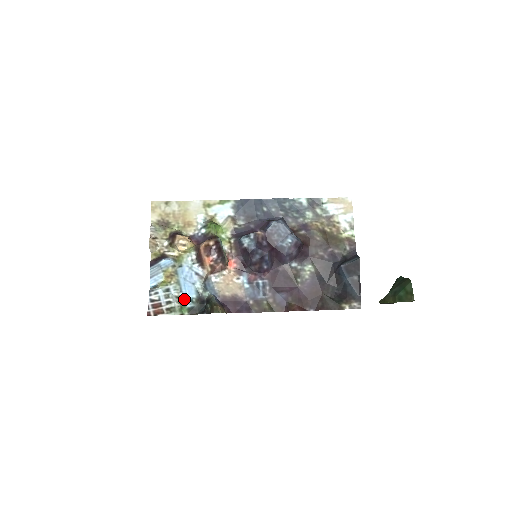
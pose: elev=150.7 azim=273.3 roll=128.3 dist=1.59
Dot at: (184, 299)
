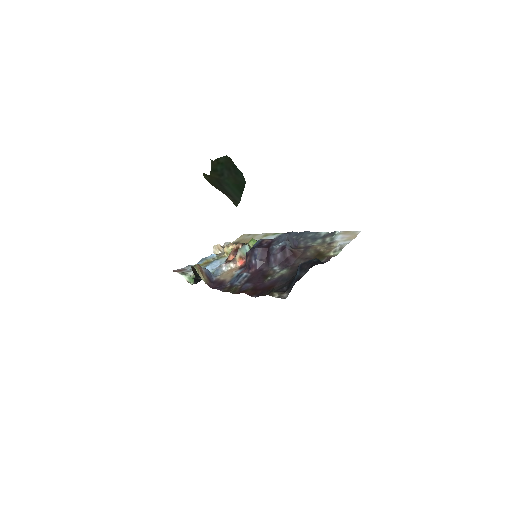
Dot at: occluded
